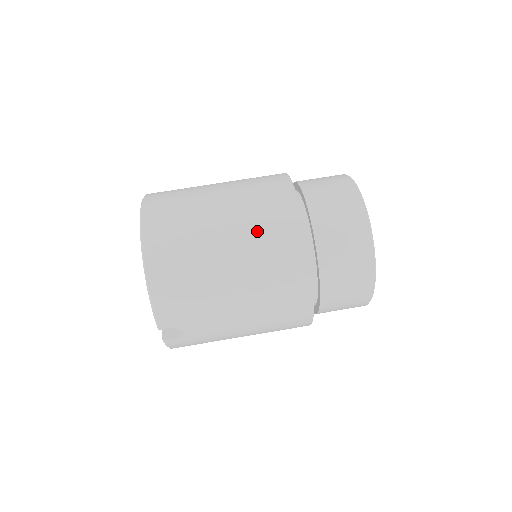
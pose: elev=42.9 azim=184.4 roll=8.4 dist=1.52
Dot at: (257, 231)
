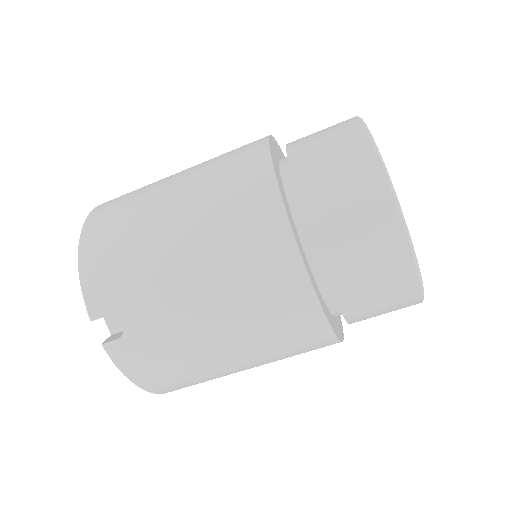
Dot at: (211, 170)
